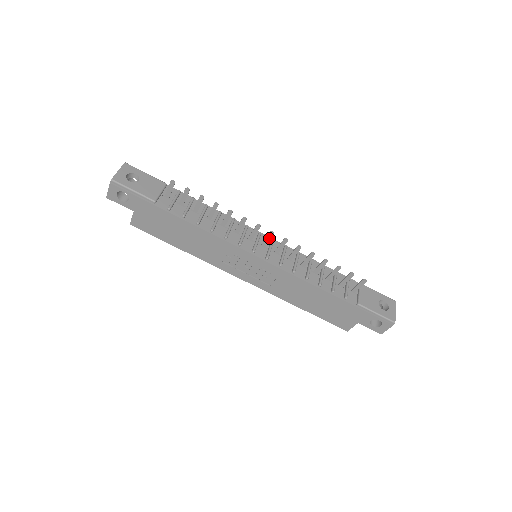
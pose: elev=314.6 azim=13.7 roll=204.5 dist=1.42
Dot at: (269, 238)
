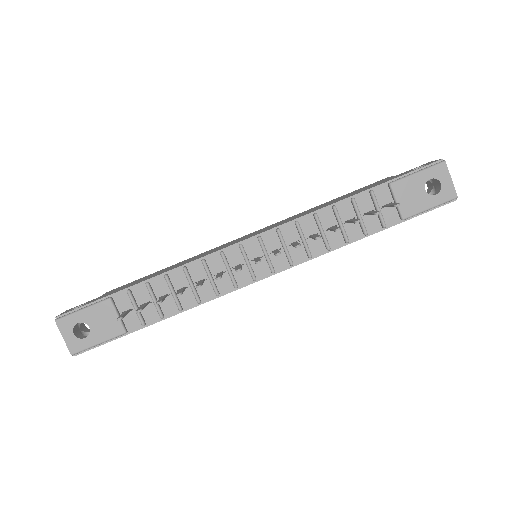
Dot at: occluded
